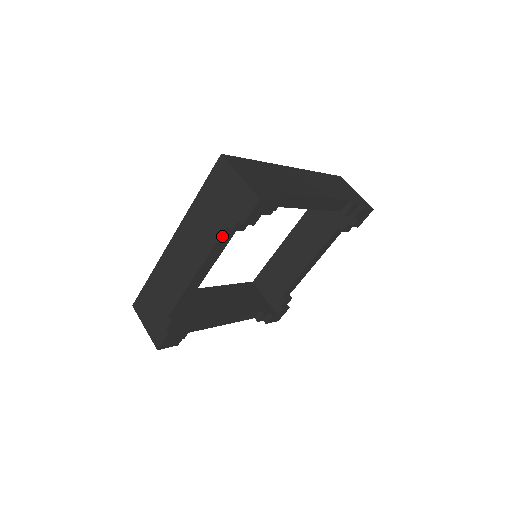
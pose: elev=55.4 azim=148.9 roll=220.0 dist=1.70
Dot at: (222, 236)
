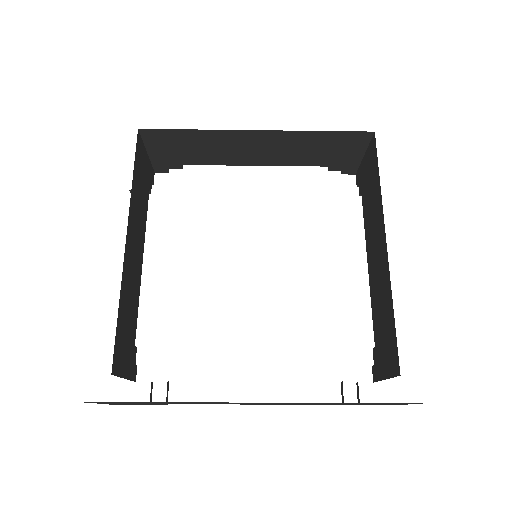
Dot at: occluded
